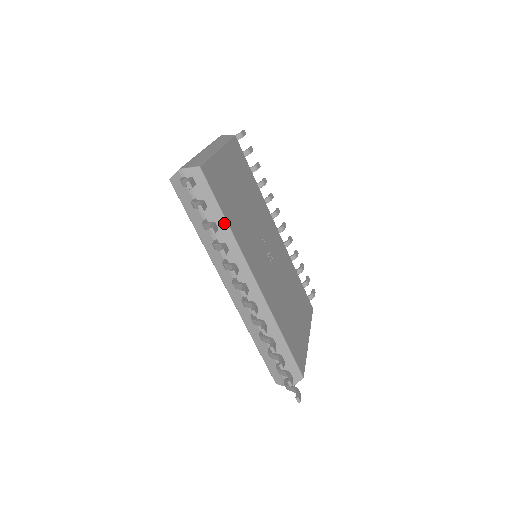
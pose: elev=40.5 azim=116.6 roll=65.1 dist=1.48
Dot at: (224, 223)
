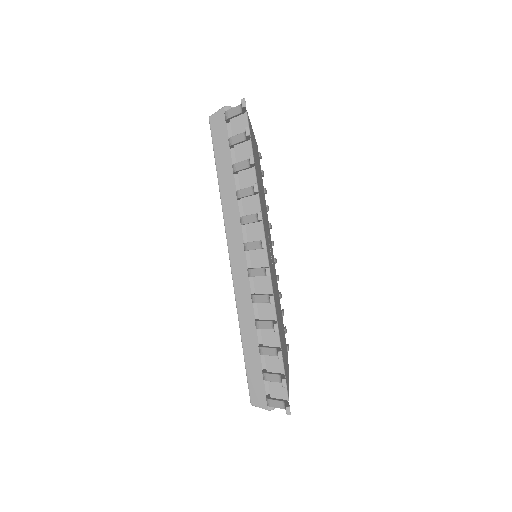
Dot at: (253, 177)
